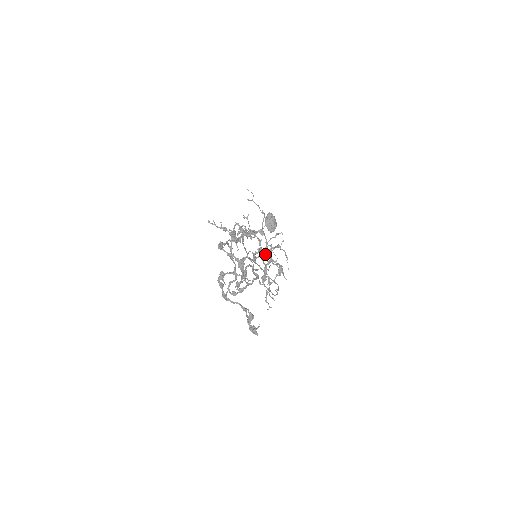
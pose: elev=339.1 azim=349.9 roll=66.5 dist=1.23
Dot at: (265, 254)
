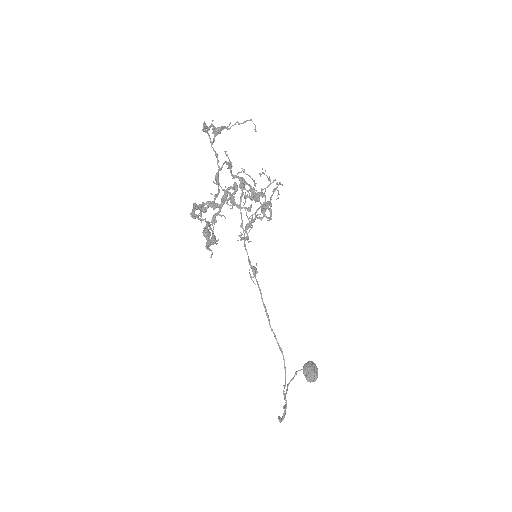
Dot at: (256, 193)
